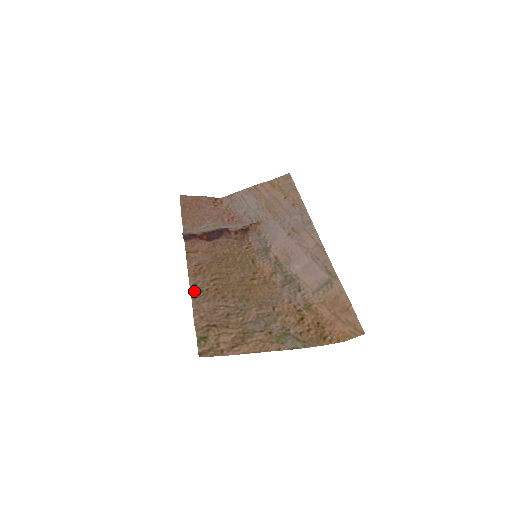
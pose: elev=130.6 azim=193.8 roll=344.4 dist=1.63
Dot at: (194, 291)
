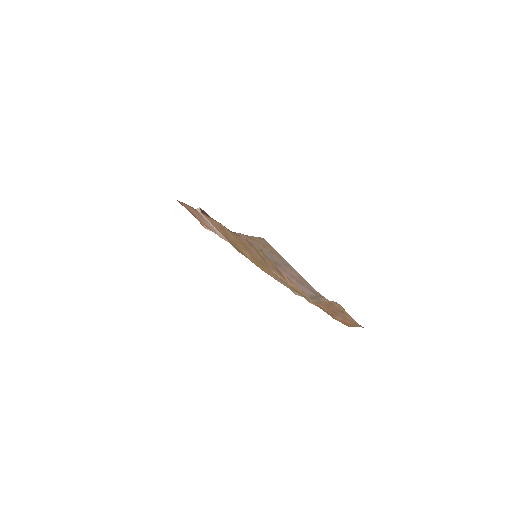
Dot at: (229, 230)
